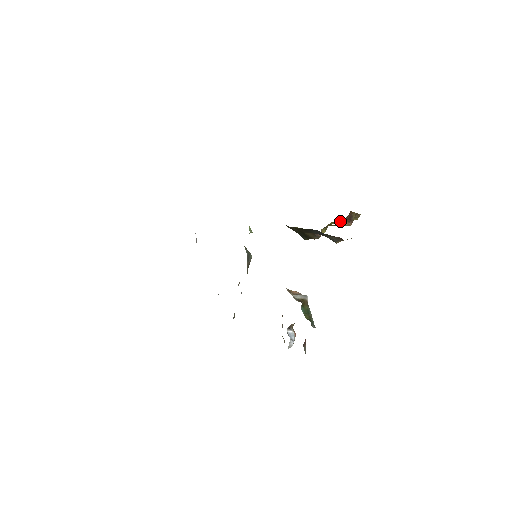
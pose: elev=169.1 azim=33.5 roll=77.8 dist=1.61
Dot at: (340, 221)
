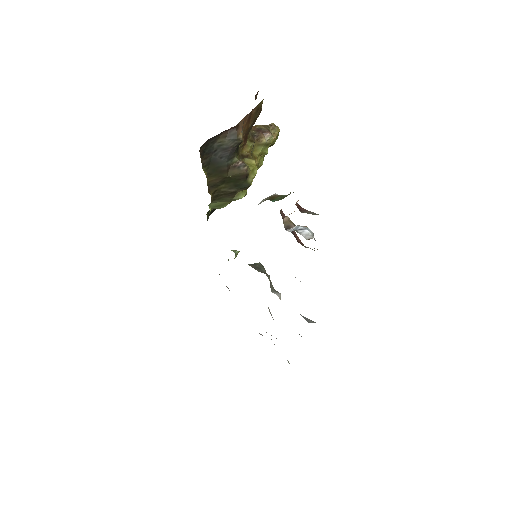
Dot at: (255, 142)
